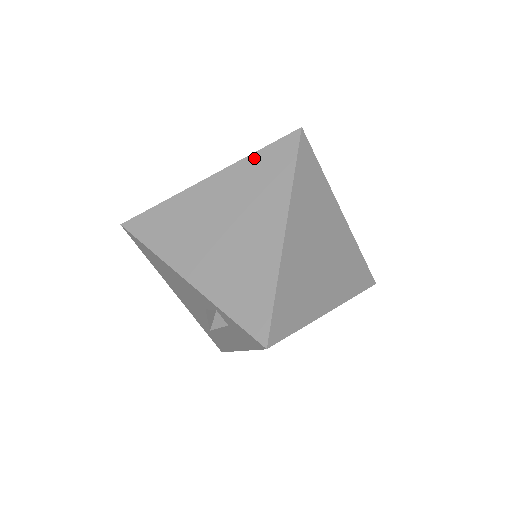
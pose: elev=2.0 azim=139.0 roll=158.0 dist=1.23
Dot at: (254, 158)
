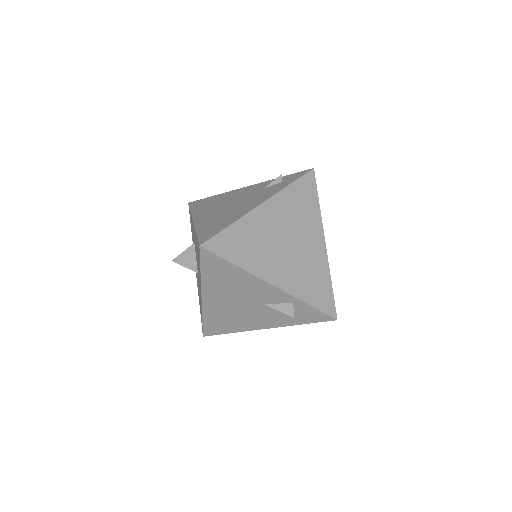
Dot at: (291, 189)
